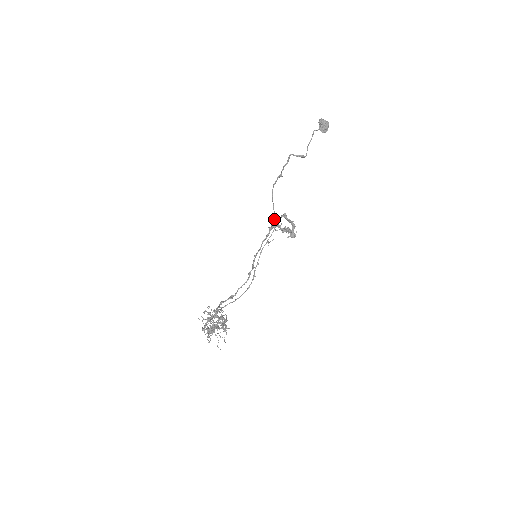
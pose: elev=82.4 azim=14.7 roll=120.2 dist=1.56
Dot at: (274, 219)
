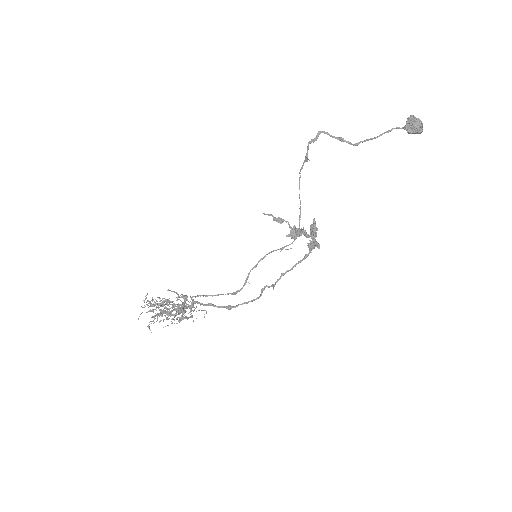
Dot at: (299, 222)
